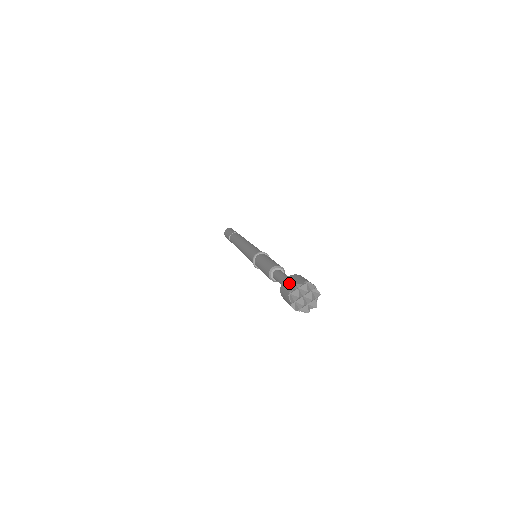
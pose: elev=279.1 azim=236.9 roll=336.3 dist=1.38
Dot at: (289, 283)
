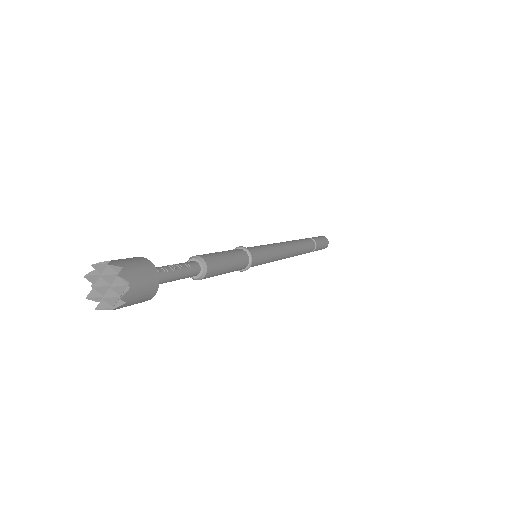
Dot at: occluded
